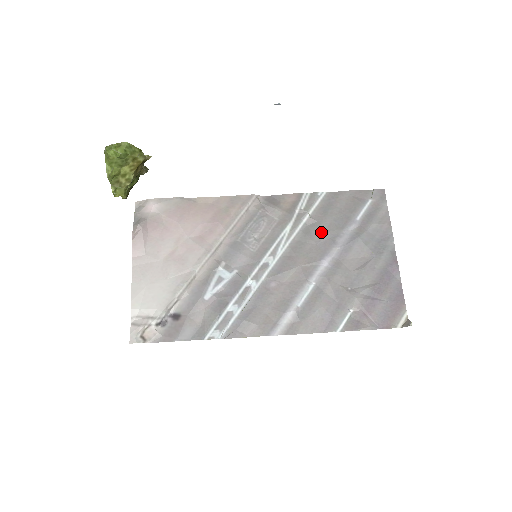
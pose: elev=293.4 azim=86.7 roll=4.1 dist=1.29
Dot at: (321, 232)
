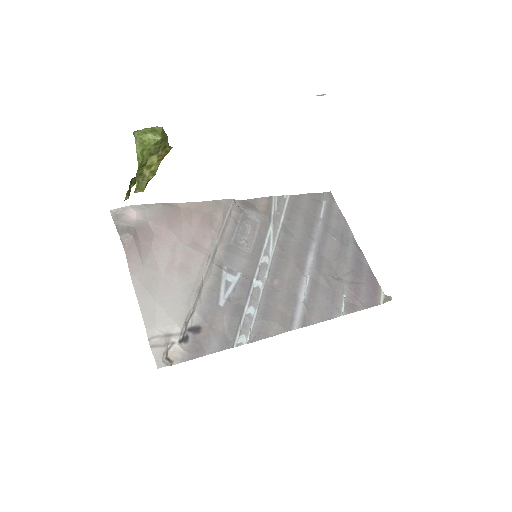
Dot at: (298, 230)
